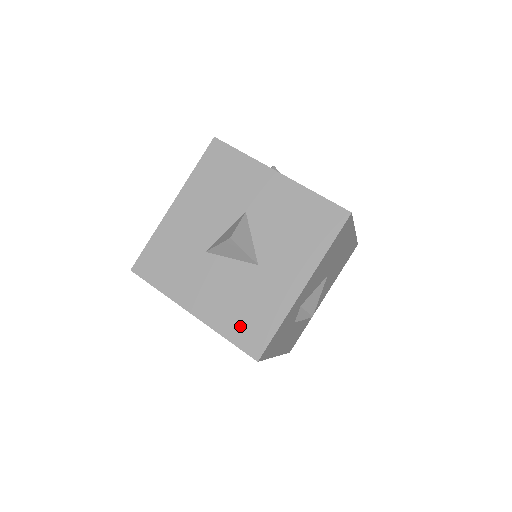
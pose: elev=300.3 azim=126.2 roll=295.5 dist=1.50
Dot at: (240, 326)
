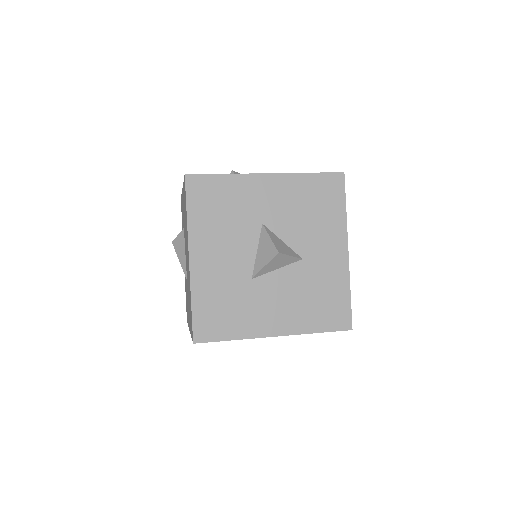
Dot at: (322, 315)
